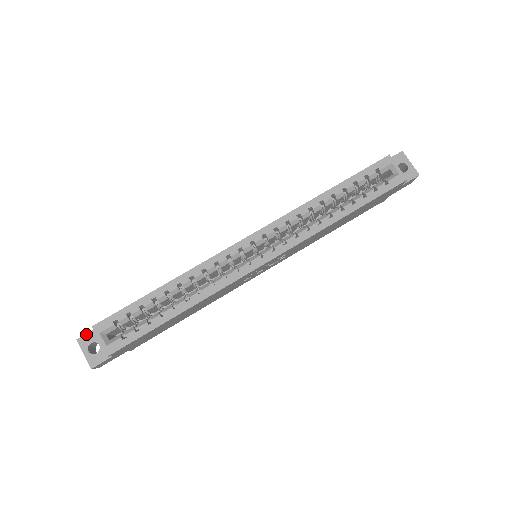
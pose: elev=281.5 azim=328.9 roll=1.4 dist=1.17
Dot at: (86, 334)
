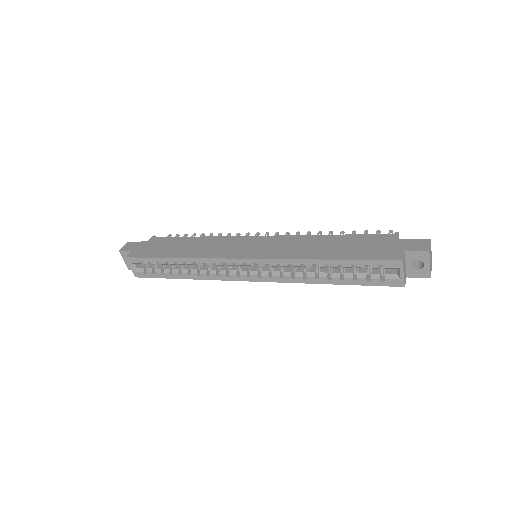
Dot at: (125, 251)
